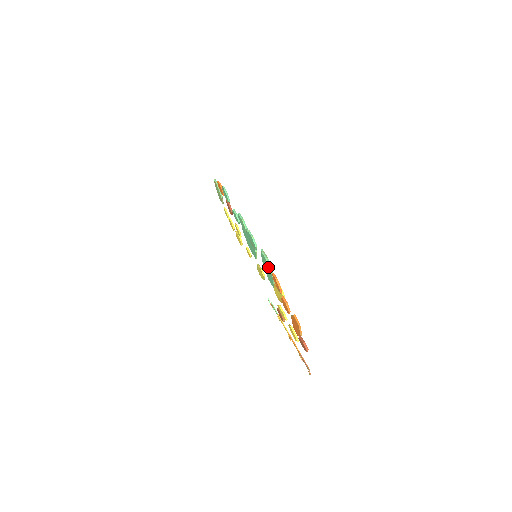
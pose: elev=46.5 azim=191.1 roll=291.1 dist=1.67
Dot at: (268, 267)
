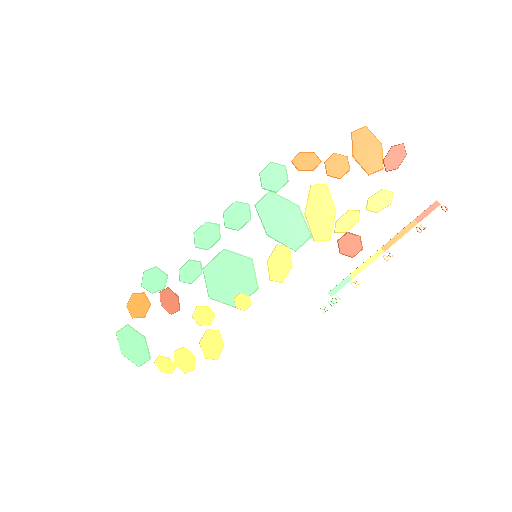
Dot at: (281, 169)
